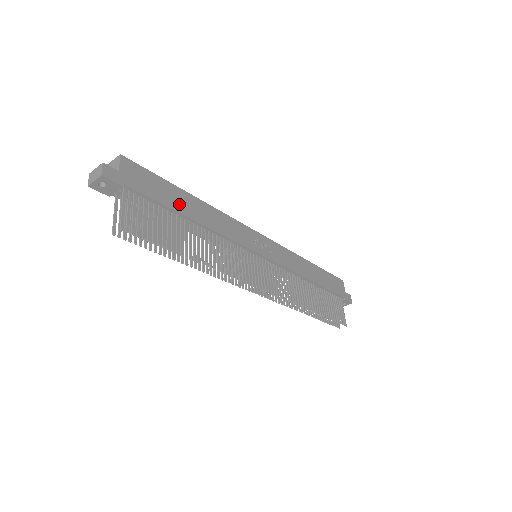
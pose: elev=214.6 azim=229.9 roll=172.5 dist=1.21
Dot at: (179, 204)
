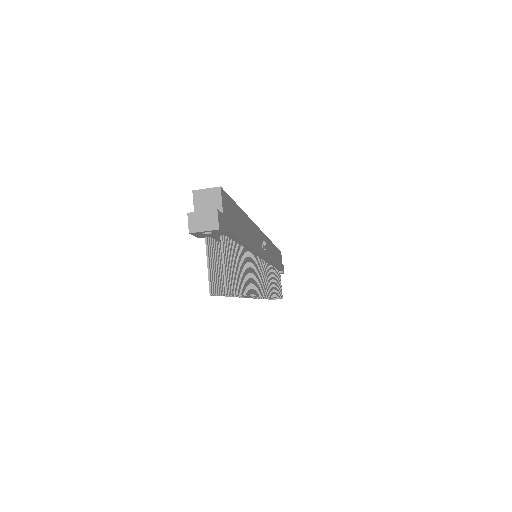
Dot at: (242, 231)
